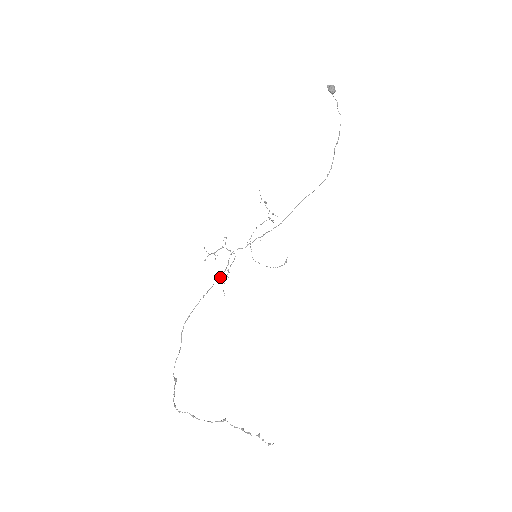
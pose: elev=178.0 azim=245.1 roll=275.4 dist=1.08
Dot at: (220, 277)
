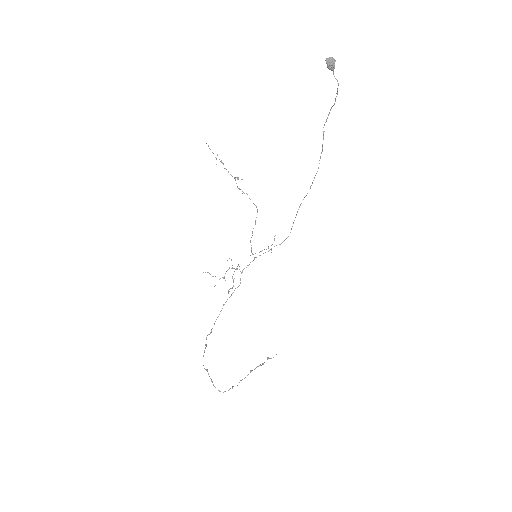
Dot at: occluded
